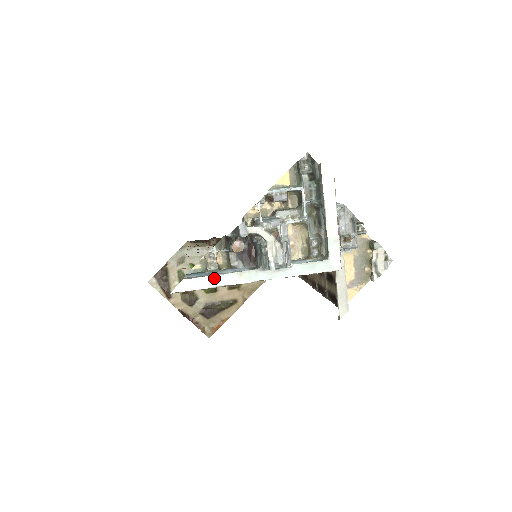
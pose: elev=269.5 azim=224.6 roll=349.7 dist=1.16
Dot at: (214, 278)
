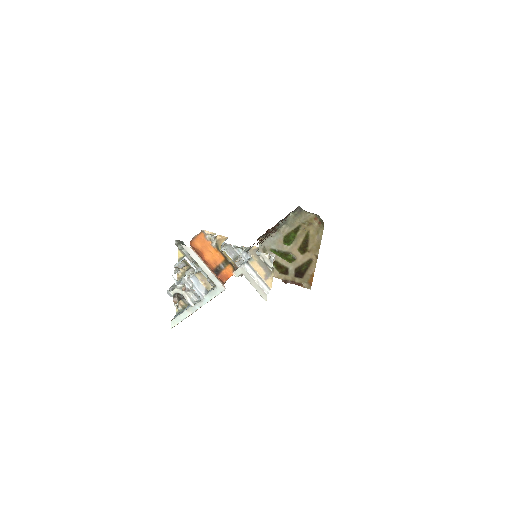
Dot at: (180, 316)
